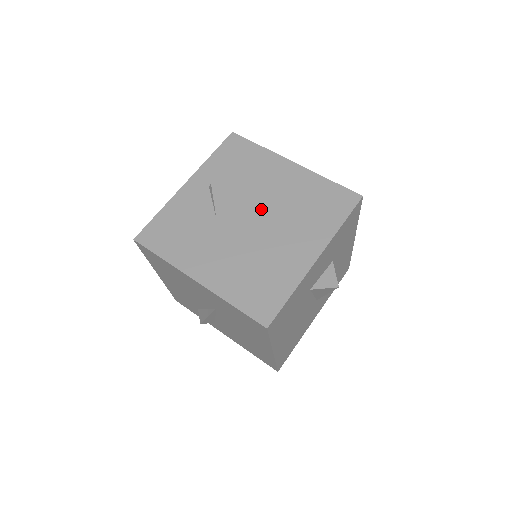
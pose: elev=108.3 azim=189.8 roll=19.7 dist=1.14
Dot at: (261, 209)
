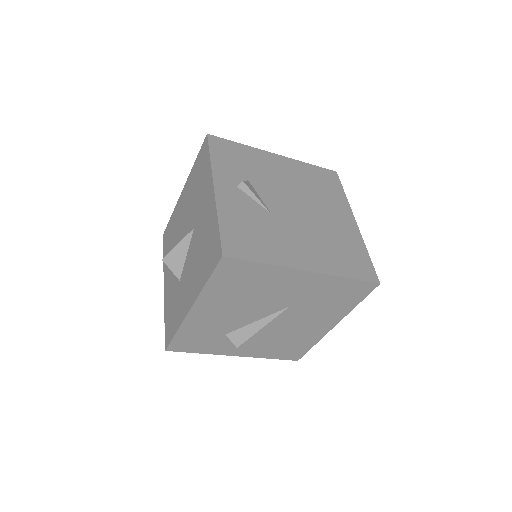
Dot at: (292, 196)
